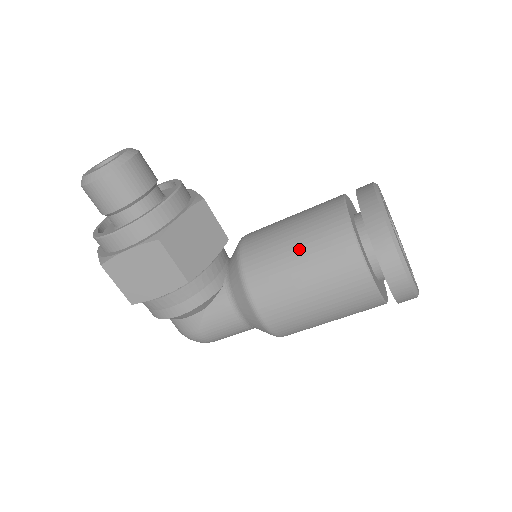
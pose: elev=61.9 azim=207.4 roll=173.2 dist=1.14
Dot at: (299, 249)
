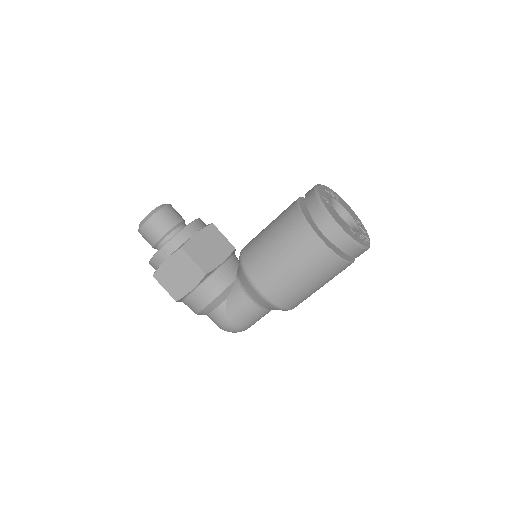
Dot at: (272, 235)
